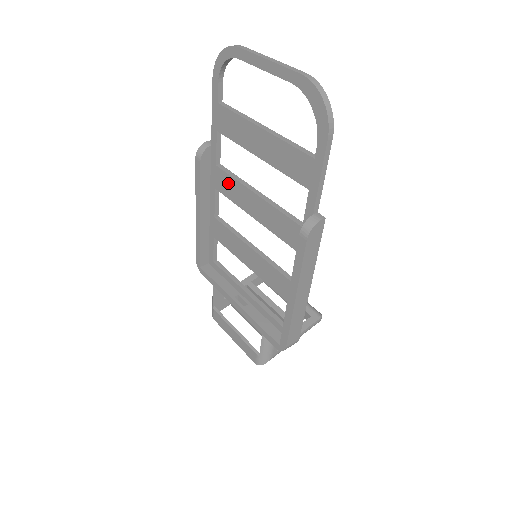
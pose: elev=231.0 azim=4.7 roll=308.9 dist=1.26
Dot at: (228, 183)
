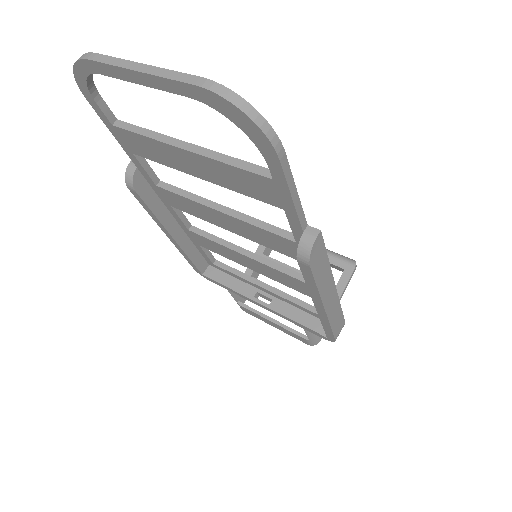
Dot at: (182, 202)
